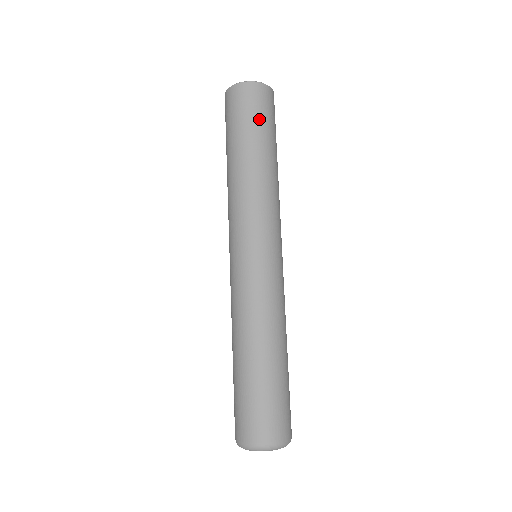
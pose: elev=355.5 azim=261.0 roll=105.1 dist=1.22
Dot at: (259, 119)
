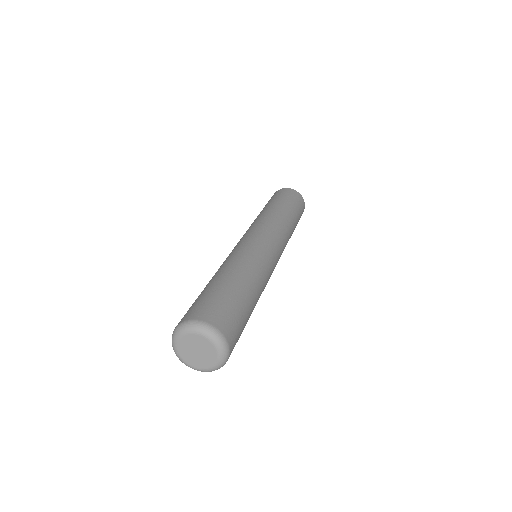
Dot at: (282, 197)
